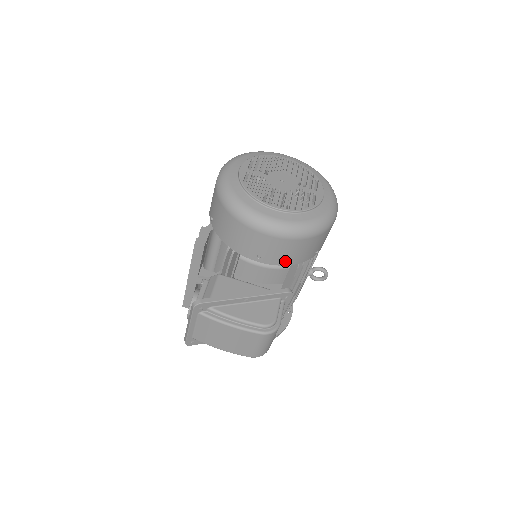
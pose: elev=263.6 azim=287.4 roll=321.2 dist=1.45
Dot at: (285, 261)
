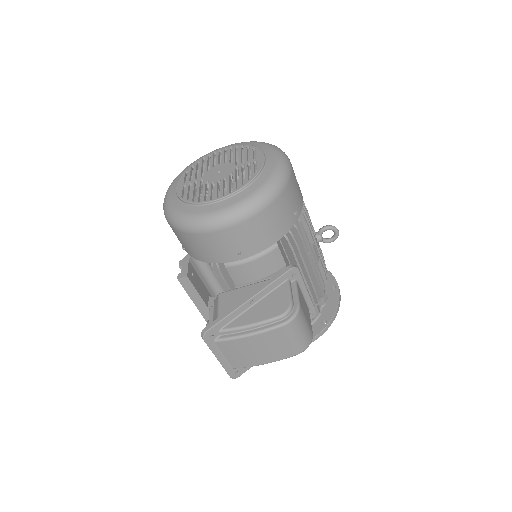
Dot at: (266, 242)
